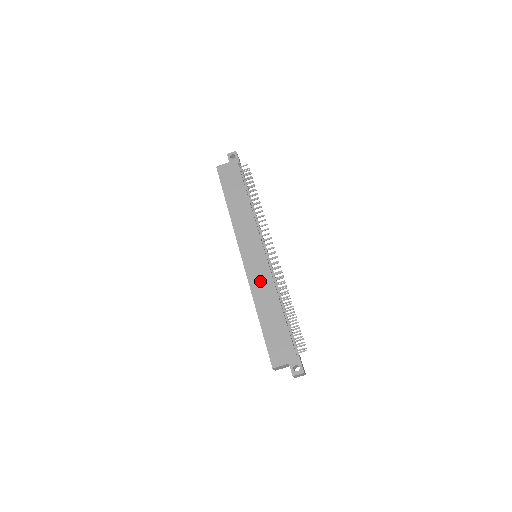
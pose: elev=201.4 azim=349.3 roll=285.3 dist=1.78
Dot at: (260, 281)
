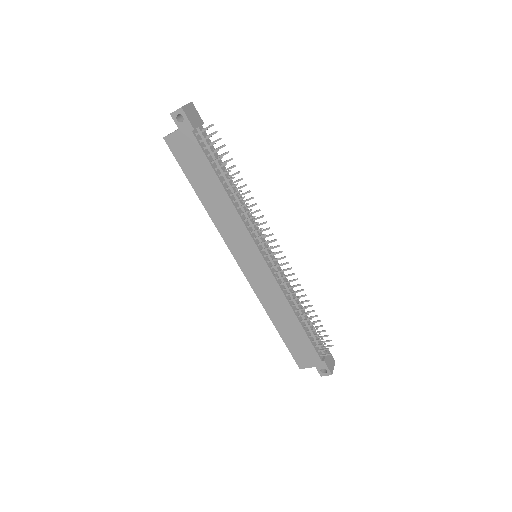
Dot at: (267, 292)
